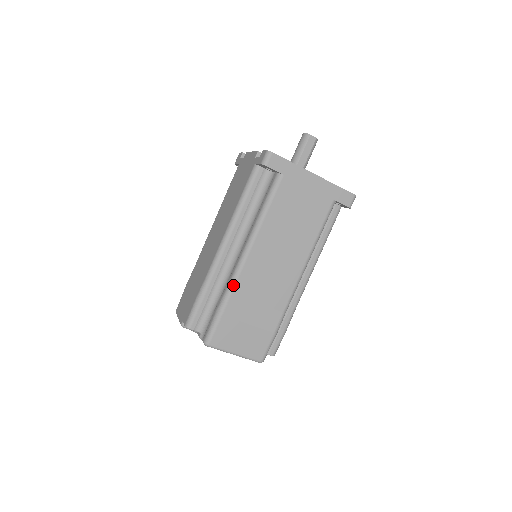
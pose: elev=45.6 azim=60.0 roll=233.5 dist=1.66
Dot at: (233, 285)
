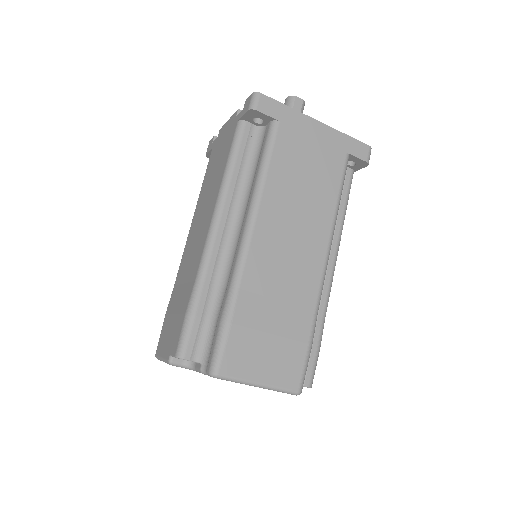
Dot at: (239, 276)
